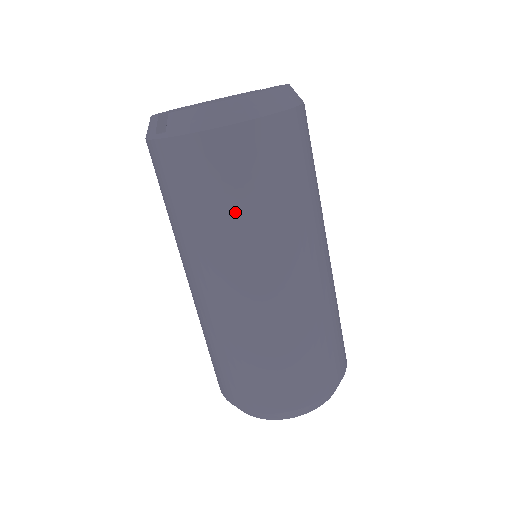
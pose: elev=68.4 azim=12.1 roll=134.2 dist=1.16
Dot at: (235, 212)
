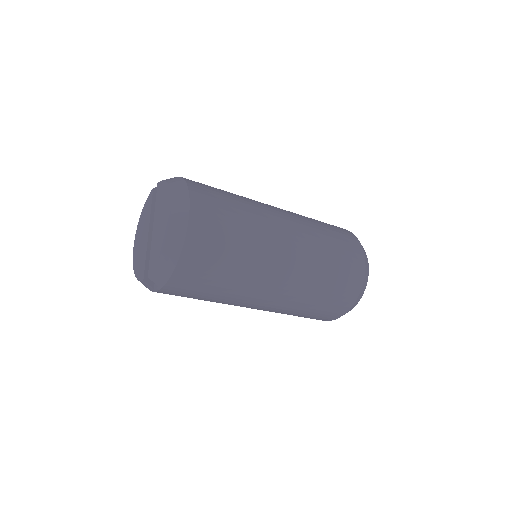
Dot at: (229, 275)
